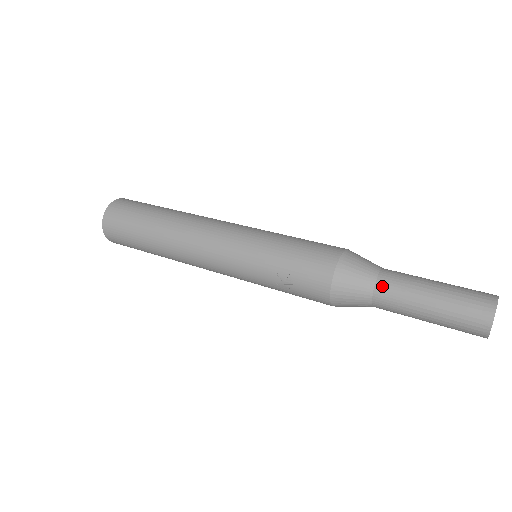
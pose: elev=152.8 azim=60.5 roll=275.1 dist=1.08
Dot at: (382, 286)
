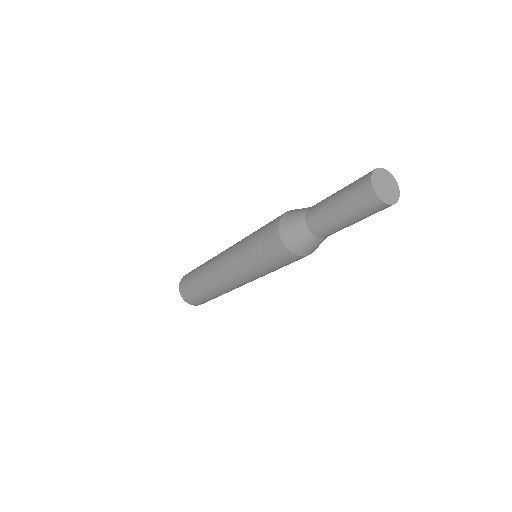
Dot at: (309, 213)
